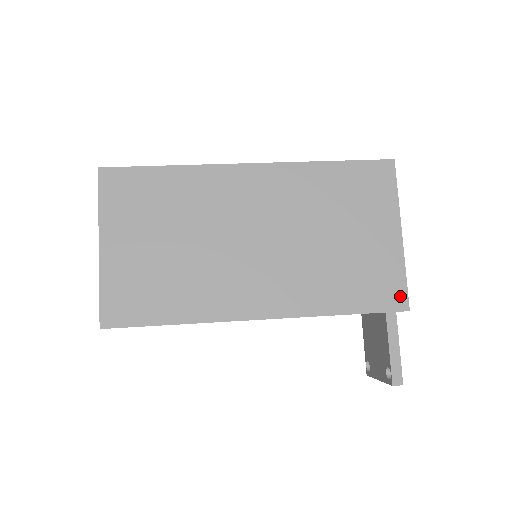
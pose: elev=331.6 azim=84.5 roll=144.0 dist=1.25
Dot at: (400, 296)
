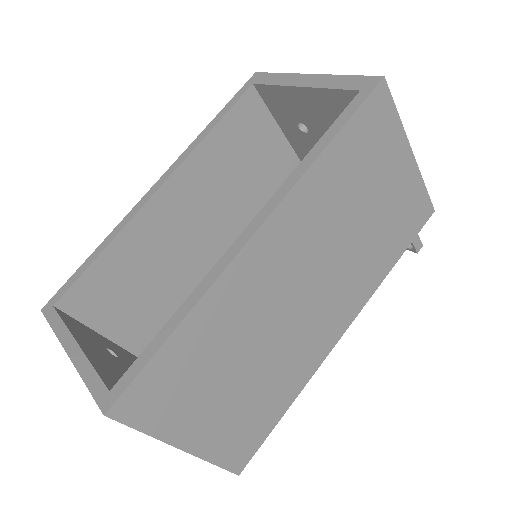
Dot at: (426, 207)
